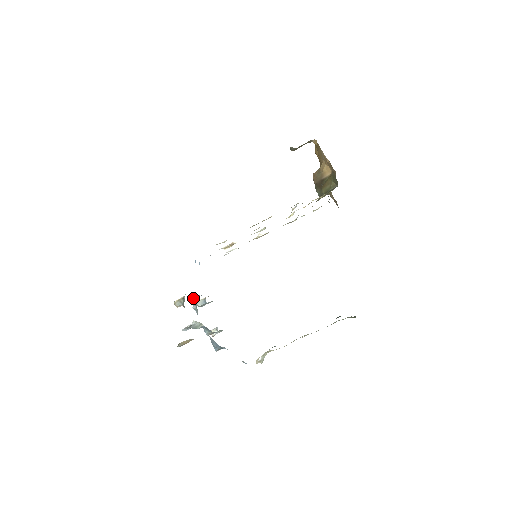
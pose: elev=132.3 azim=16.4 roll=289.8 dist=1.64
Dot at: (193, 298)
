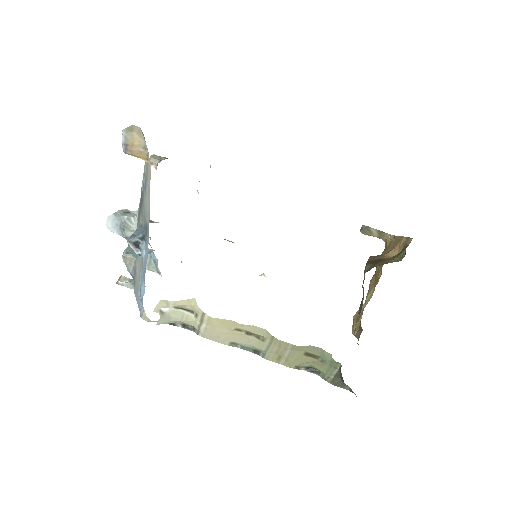
Dot at: occluded
